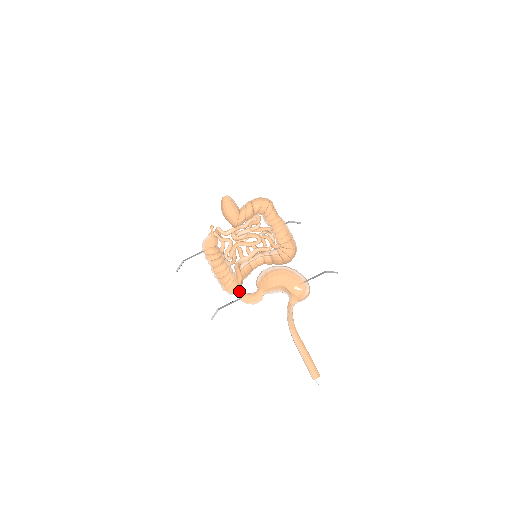
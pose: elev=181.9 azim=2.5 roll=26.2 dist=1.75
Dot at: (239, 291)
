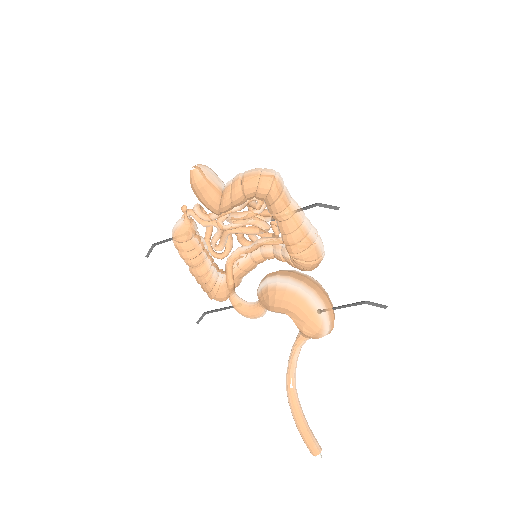
Dot at: (231, 299)
